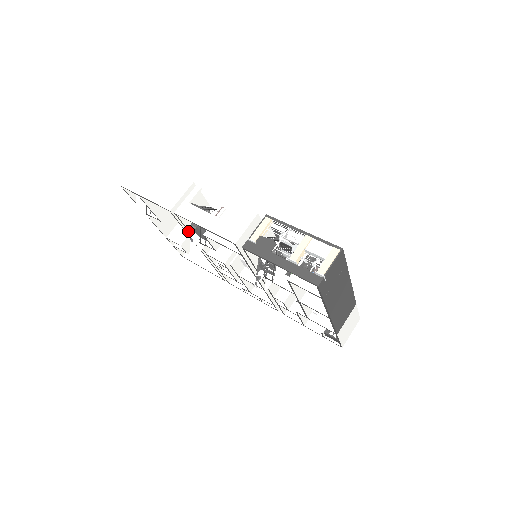
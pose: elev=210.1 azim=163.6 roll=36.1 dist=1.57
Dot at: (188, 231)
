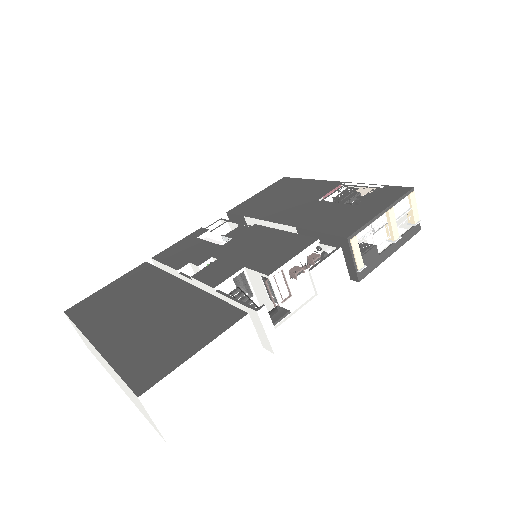
Dot at: occluded
